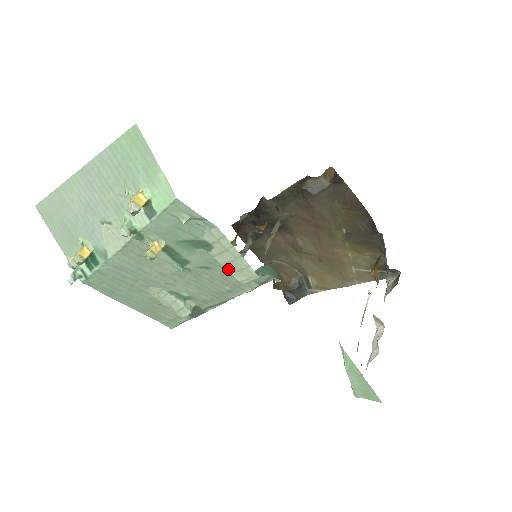
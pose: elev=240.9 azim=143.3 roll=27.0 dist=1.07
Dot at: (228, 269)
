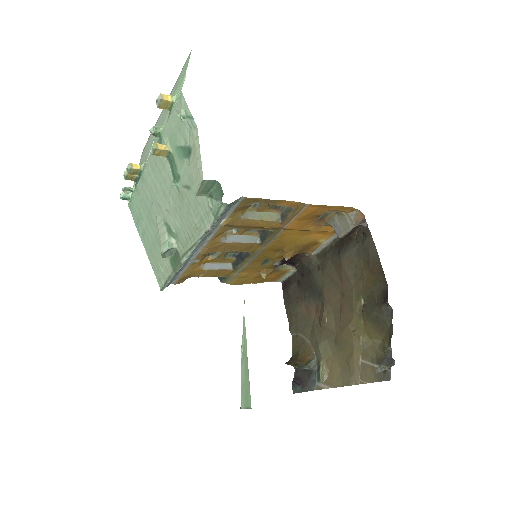
Dot at: (194, 179)
